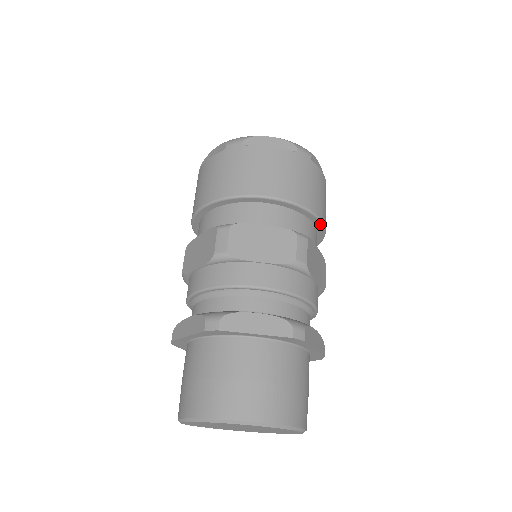
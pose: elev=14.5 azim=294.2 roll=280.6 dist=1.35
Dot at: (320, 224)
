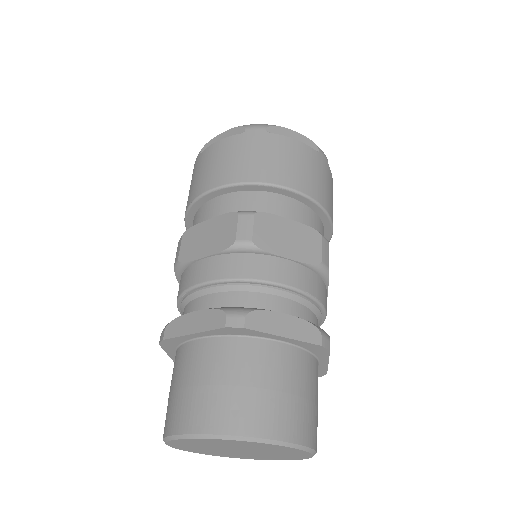
Dot at: (330, 232)
